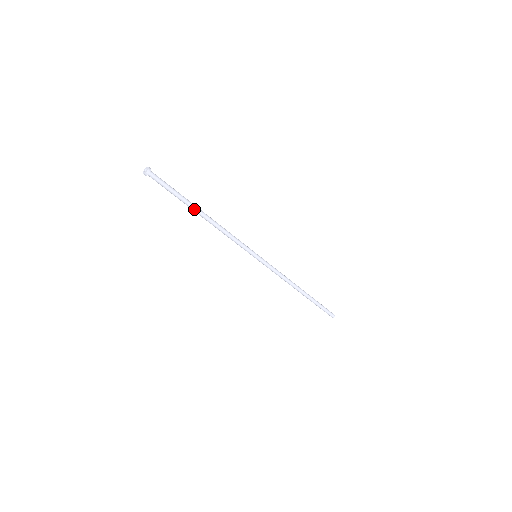
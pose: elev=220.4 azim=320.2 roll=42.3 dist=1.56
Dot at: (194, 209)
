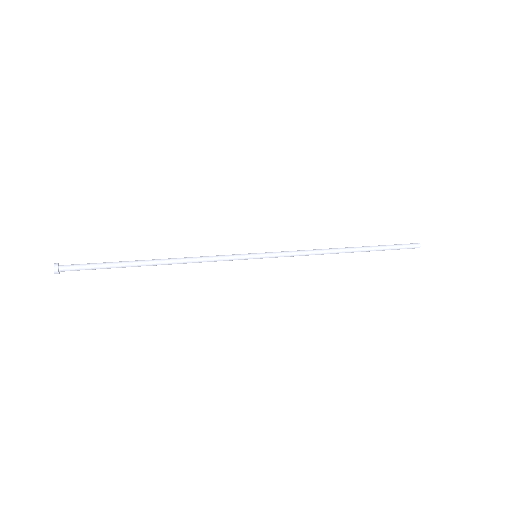
Dot at: (139, 266)
